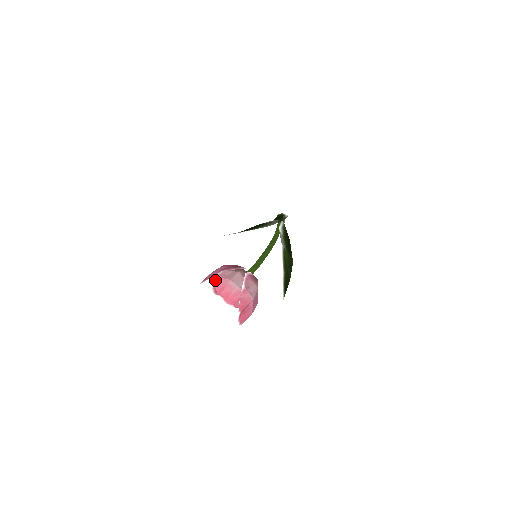
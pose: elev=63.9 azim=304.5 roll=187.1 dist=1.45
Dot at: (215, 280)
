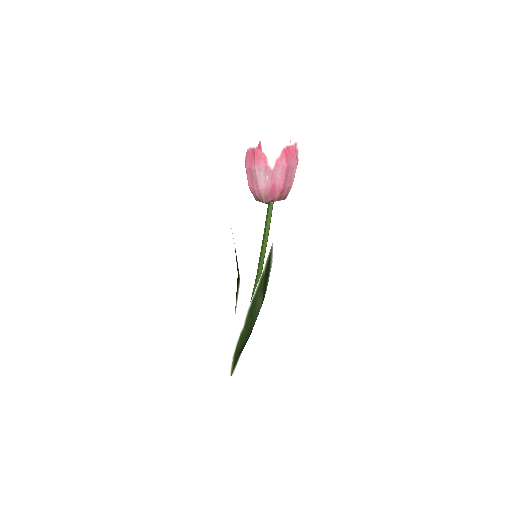
Dot at: occluded
